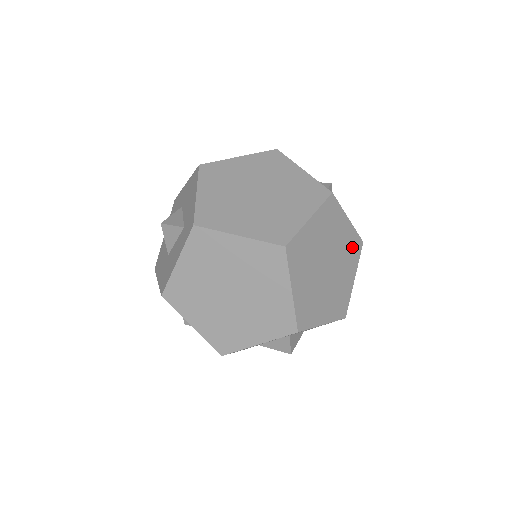
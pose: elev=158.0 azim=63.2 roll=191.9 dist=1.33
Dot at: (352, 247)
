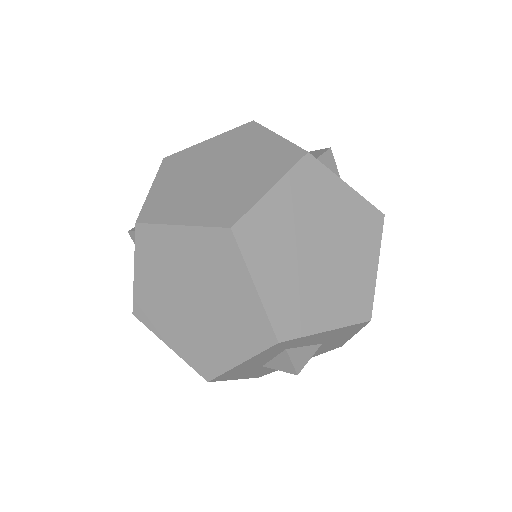
Dot at: (363, 223)
